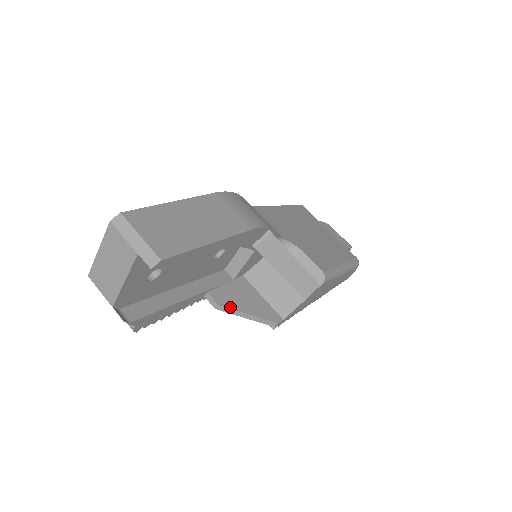
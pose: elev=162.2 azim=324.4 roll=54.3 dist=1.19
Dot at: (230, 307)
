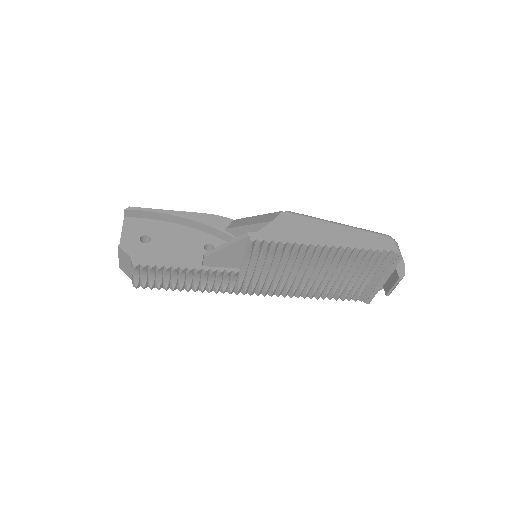
Dot at: (213, 250)
